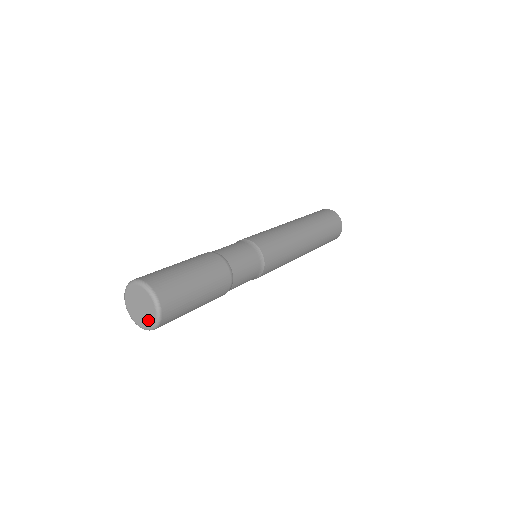
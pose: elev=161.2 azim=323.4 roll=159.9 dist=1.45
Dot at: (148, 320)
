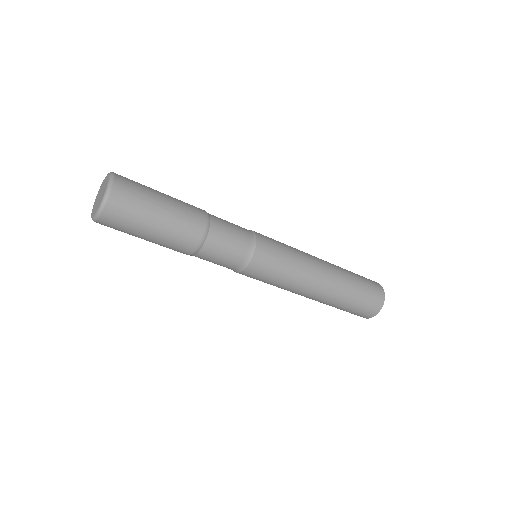
Dot at: (105, 189)
